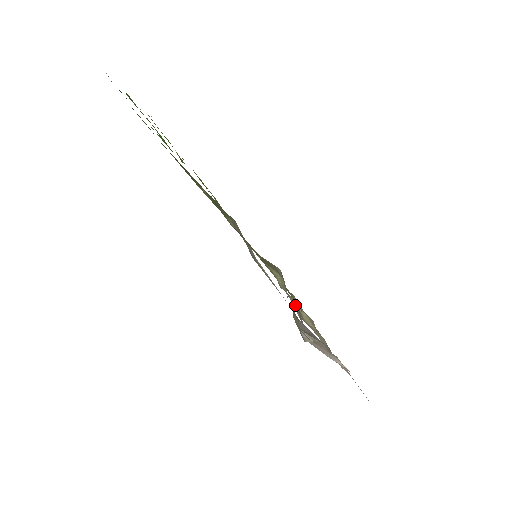
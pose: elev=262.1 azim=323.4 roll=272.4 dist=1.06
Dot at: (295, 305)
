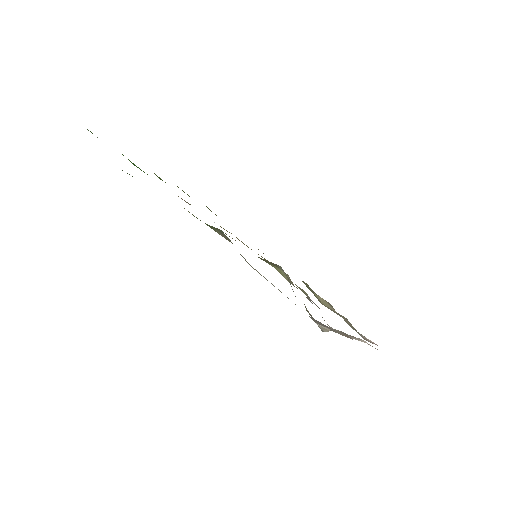
Dot at: (307, 295)
